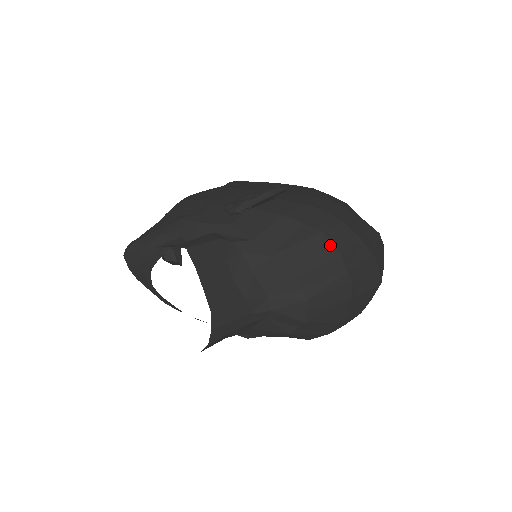
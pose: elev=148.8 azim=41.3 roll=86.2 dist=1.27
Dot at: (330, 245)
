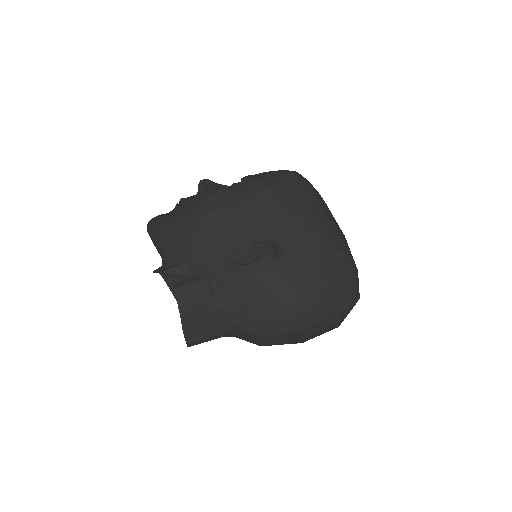
Dot at: (291, 325)
